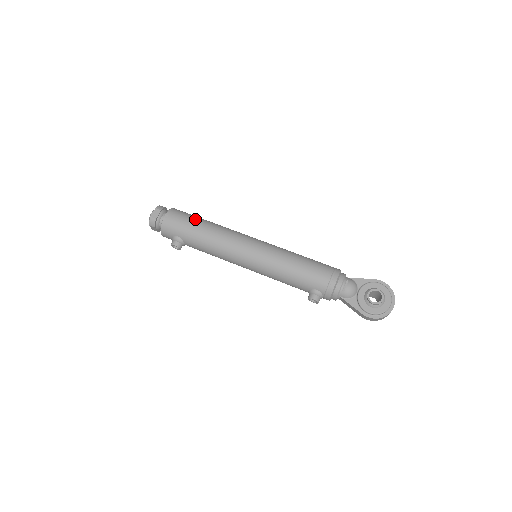
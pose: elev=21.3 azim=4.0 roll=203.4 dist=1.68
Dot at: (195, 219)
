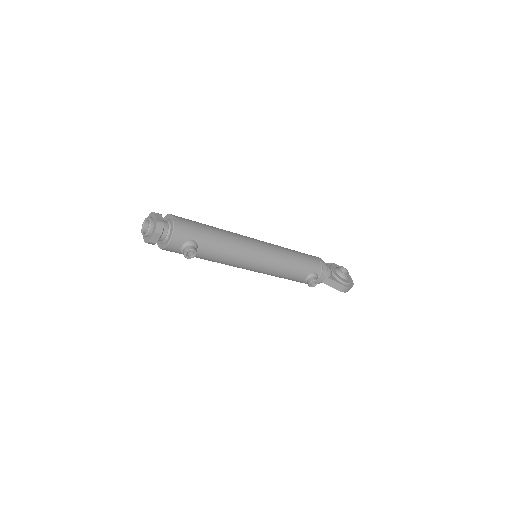
Dot at: occluded
